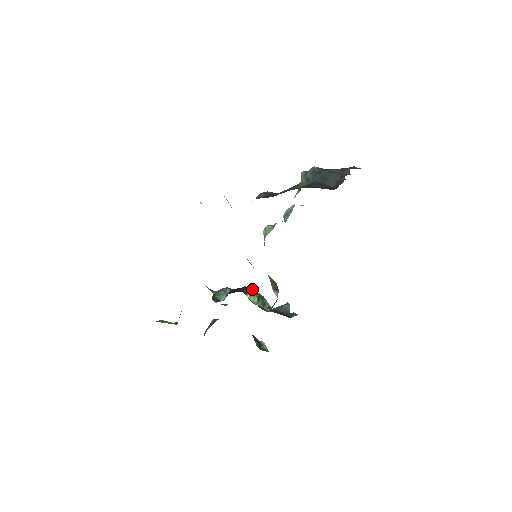
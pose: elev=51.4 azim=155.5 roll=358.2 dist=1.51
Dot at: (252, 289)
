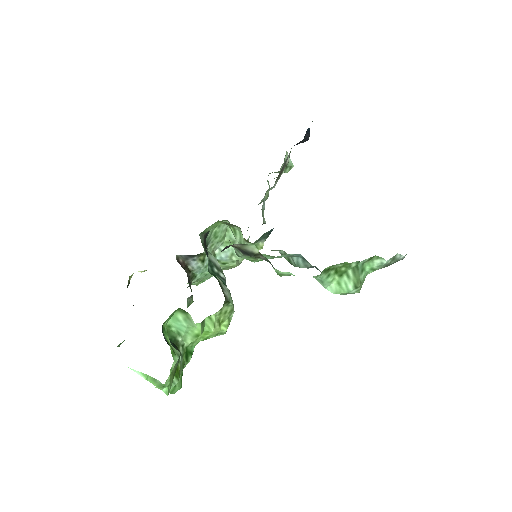
Dot at: (223, 273)
